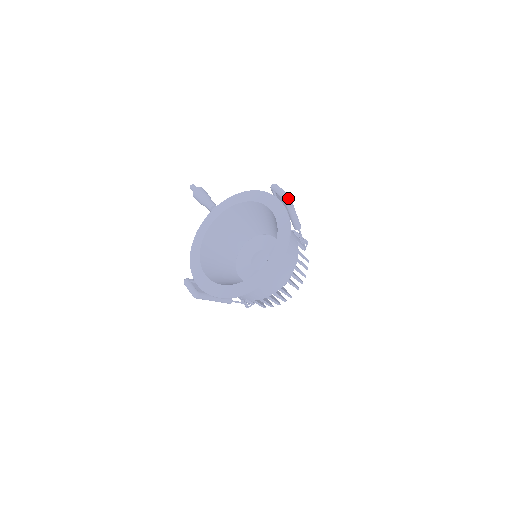
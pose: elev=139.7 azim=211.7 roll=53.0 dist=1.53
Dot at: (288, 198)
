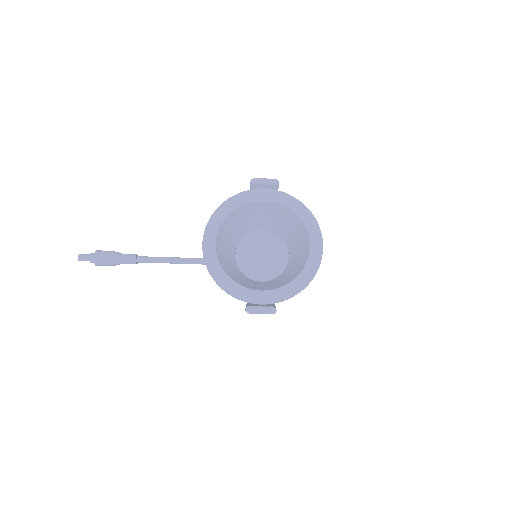
Dot at: (278, 182)
